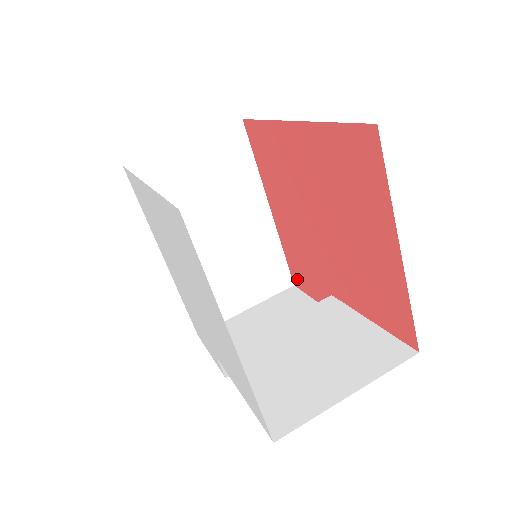
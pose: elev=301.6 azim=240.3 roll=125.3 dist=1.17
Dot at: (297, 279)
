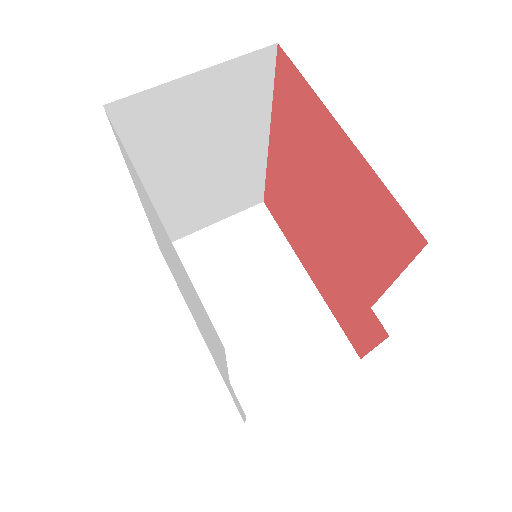
Dot at: (356, 342)
